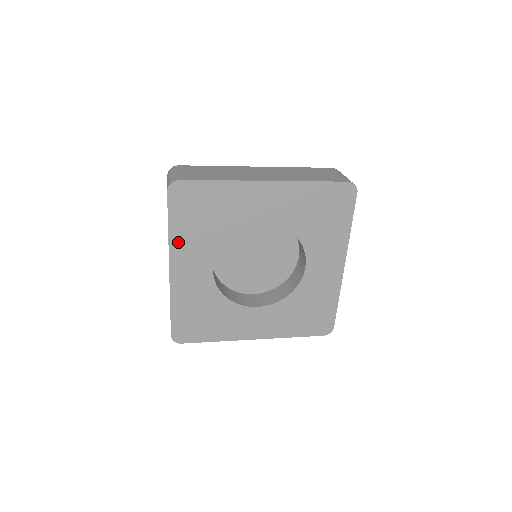
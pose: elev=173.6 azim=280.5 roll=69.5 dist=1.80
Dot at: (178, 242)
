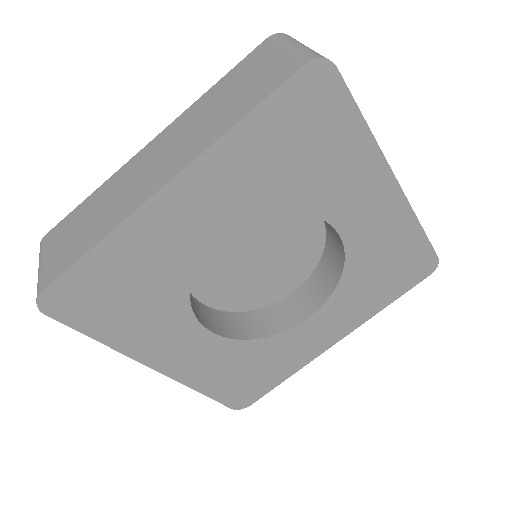
Dot at: (227, 155)
